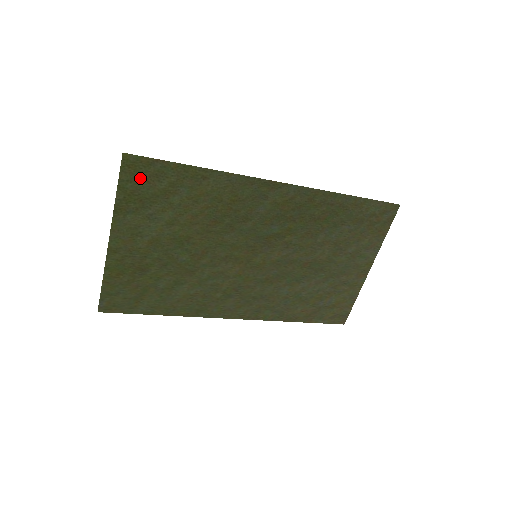
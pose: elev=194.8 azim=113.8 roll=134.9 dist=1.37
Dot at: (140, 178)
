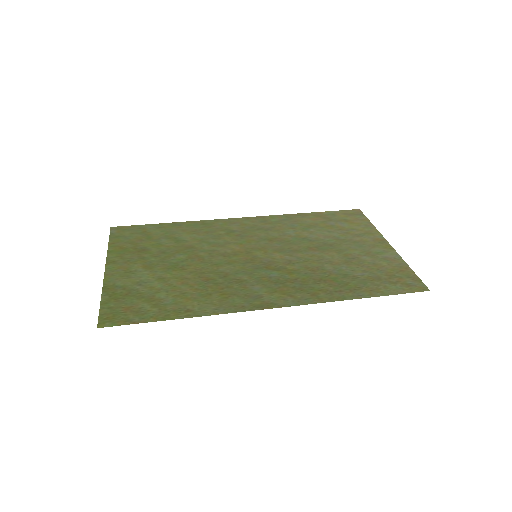
Dot at: (121, 310)
